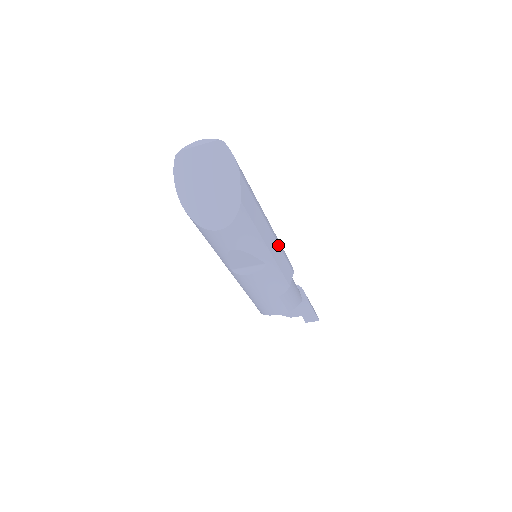
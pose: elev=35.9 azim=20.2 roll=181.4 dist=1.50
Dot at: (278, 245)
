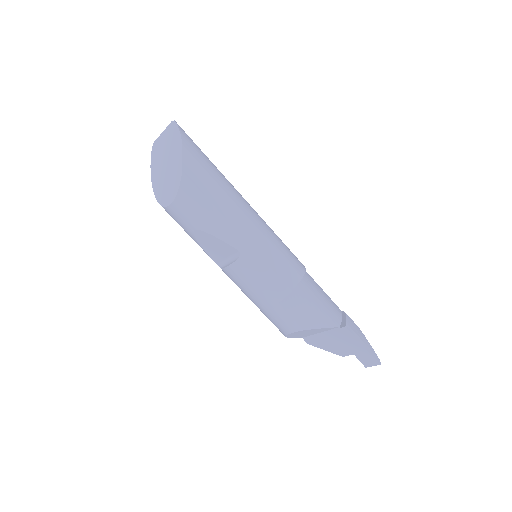
Dot at: (263, 235)
